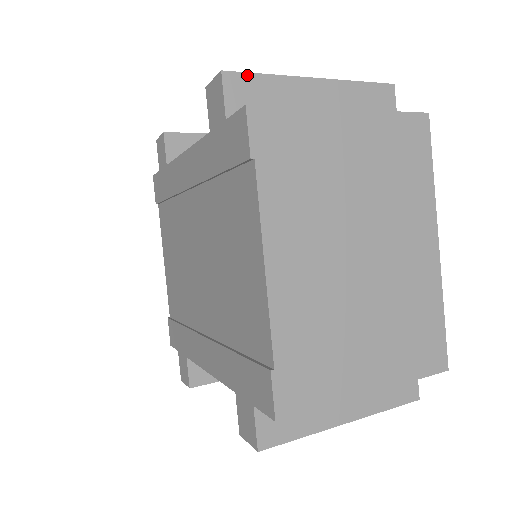
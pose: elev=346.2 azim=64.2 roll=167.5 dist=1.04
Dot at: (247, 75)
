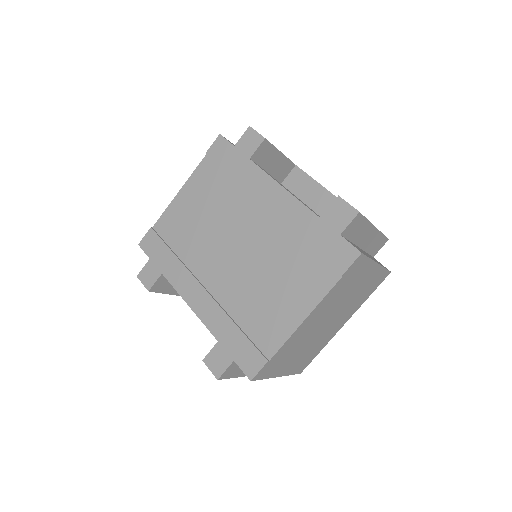
Dot at: (363, 217)
